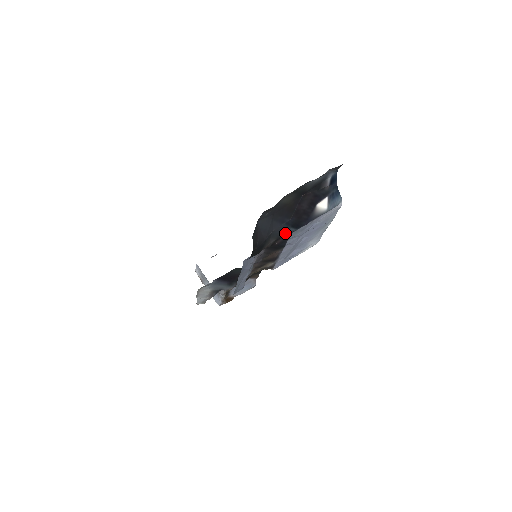
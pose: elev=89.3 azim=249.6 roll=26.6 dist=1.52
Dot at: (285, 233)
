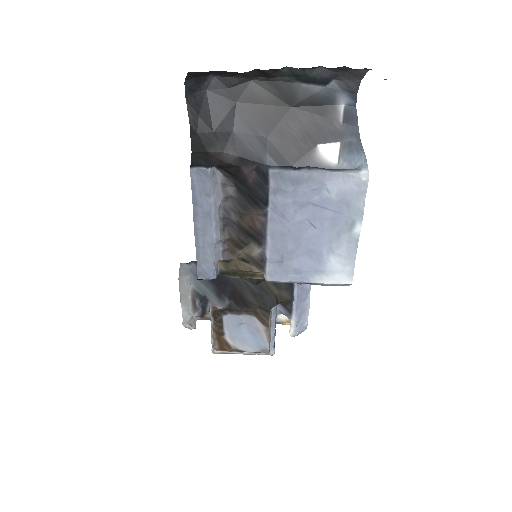
Dot at: (257, 157)
